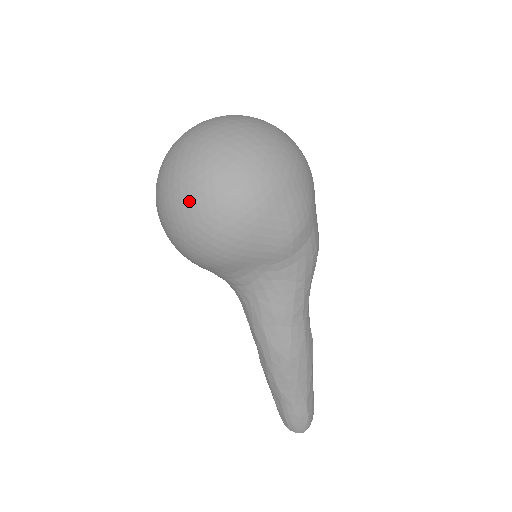
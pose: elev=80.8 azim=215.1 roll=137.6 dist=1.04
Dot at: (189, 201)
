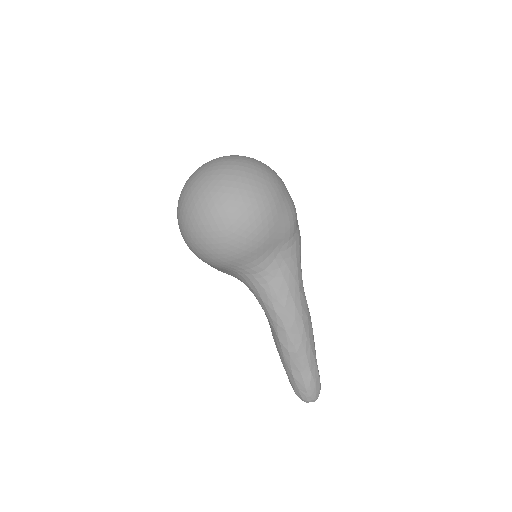
Dot at: (229, 203)
